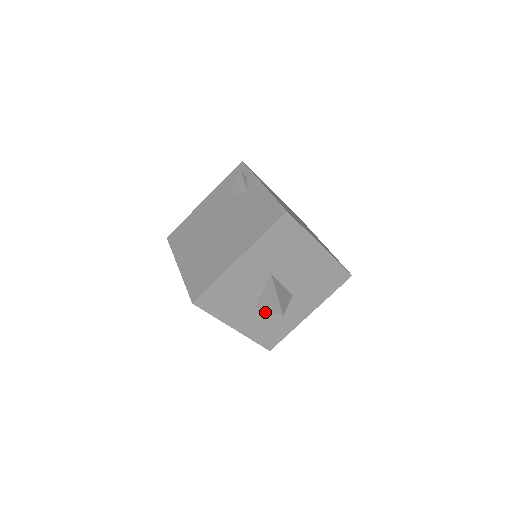
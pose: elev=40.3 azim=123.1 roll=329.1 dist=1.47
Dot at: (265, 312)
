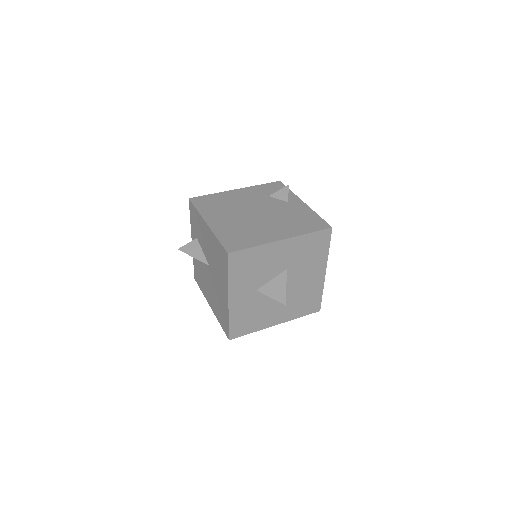
Dot at: (257, 300)
